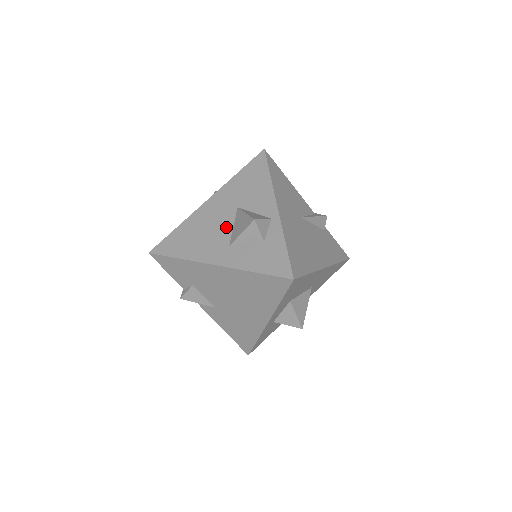
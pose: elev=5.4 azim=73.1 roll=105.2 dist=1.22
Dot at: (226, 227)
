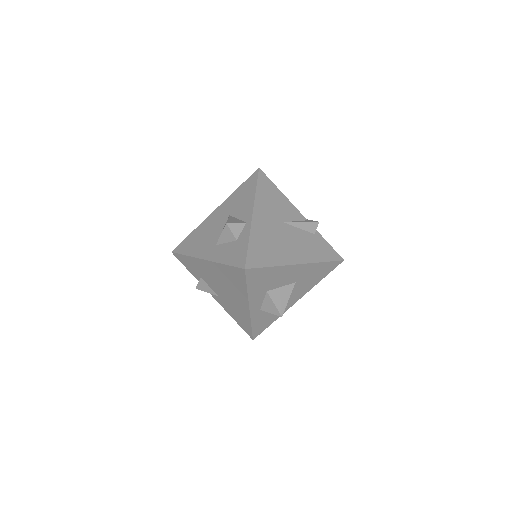
Dot at: (218, 231)
